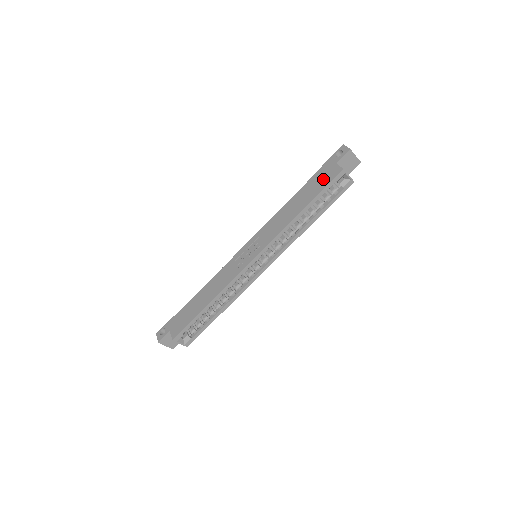
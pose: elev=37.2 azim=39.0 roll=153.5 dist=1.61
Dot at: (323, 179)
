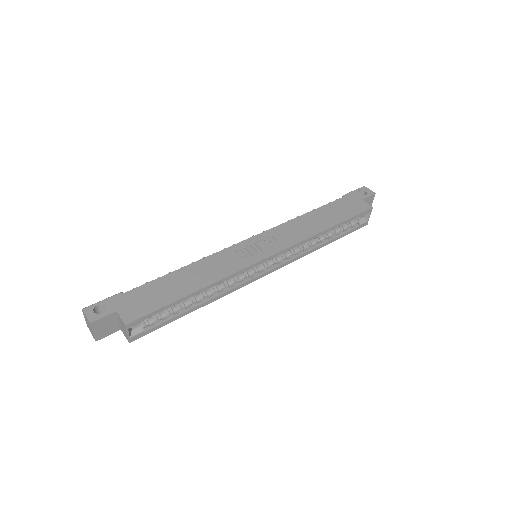
Dot at: (350, 208)
